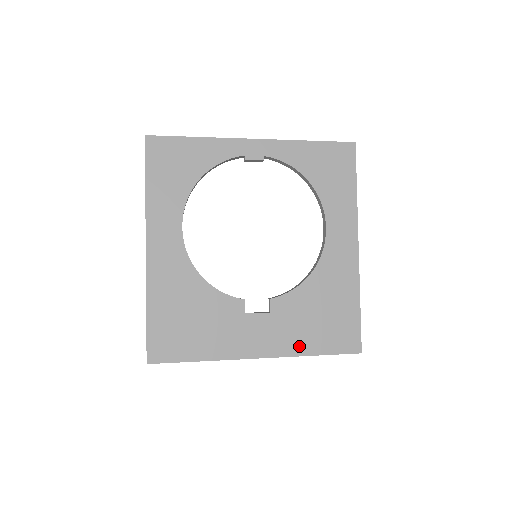
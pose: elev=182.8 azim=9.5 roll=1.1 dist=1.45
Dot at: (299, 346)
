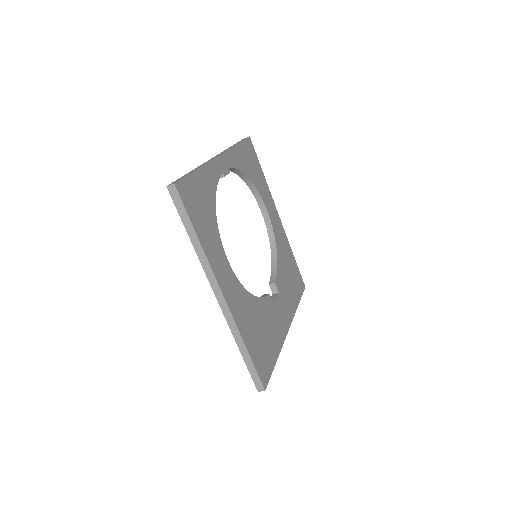
Dot at: (293, 305)
